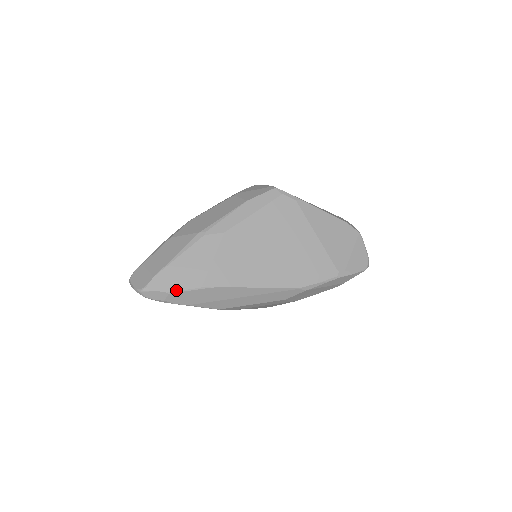
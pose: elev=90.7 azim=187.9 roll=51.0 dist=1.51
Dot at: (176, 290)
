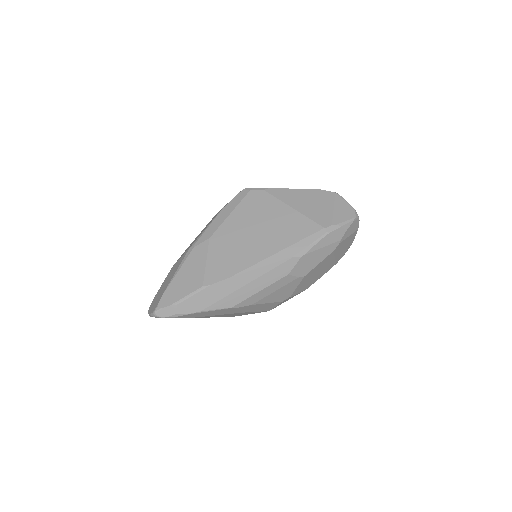
Dot at: (182, 299)
